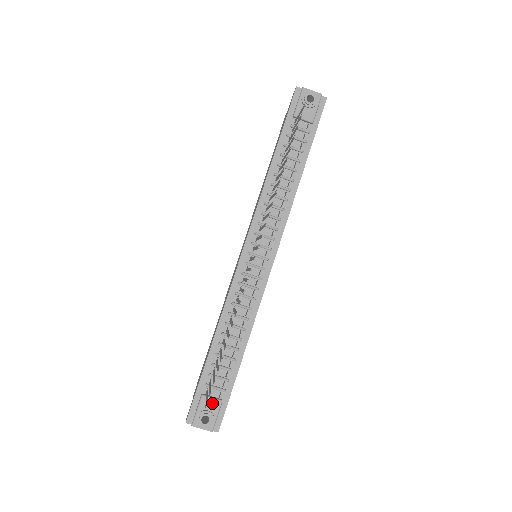
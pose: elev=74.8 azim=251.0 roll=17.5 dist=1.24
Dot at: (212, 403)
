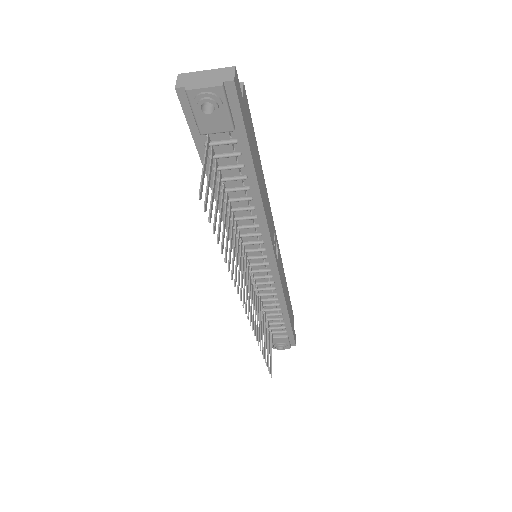
Dot at: (280, 339)
